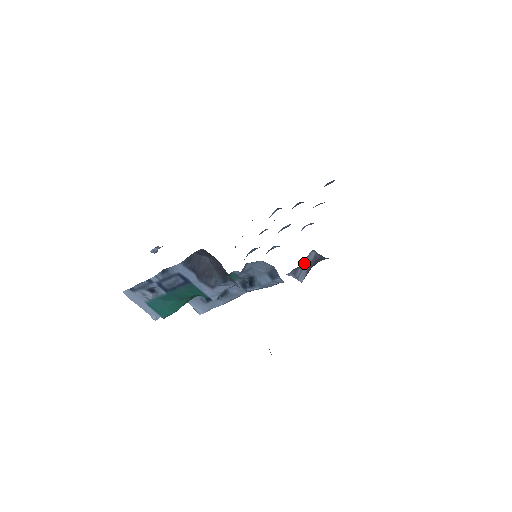
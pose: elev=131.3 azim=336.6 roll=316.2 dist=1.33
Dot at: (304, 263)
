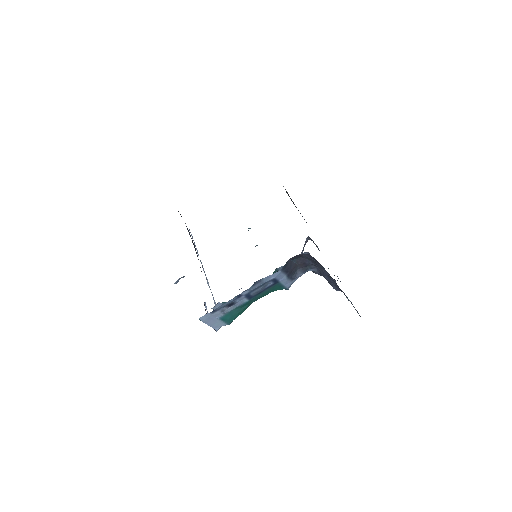
Dot at: (303, 247)
